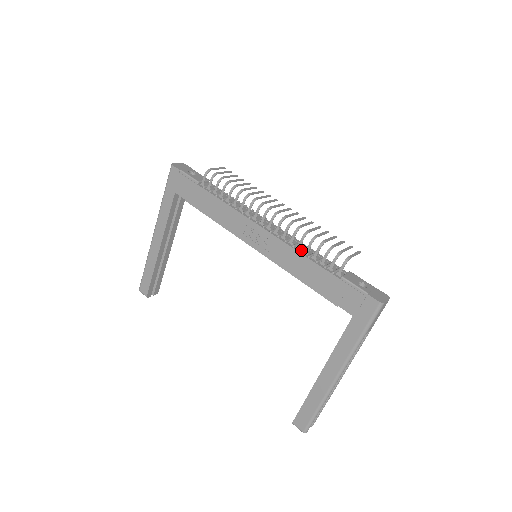
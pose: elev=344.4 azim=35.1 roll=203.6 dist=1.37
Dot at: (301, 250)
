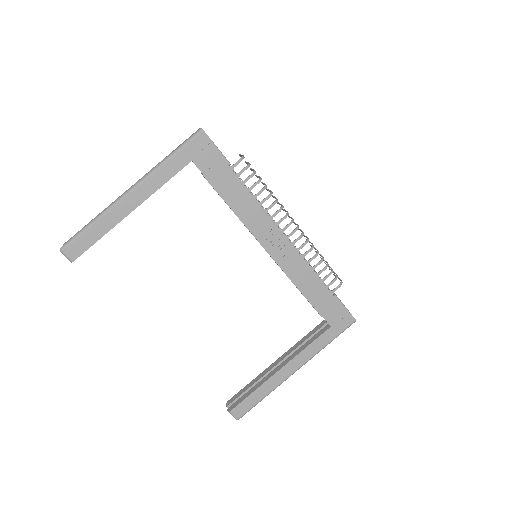
Dot at: (311, 266)
